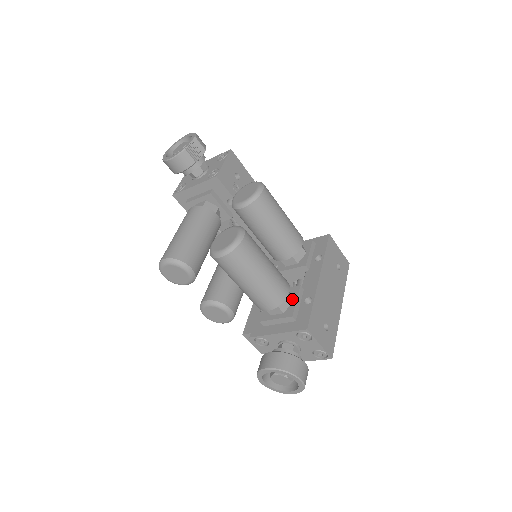
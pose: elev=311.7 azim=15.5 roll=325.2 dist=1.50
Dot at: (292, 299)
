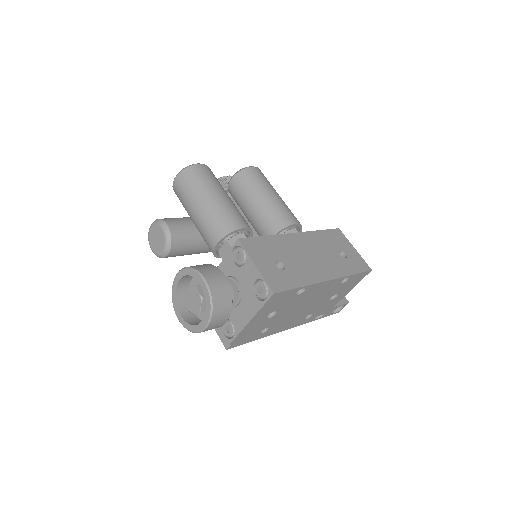
Dot at: occluded
